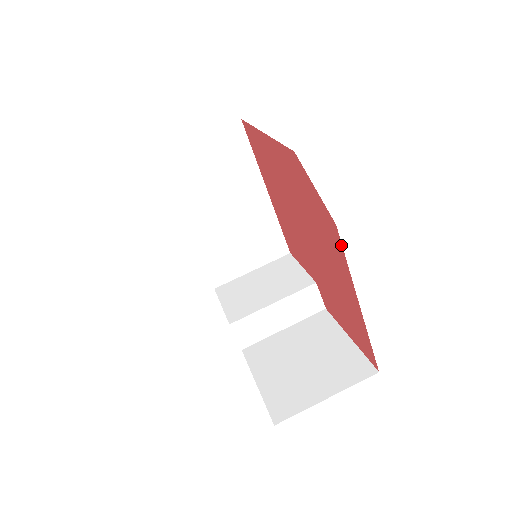
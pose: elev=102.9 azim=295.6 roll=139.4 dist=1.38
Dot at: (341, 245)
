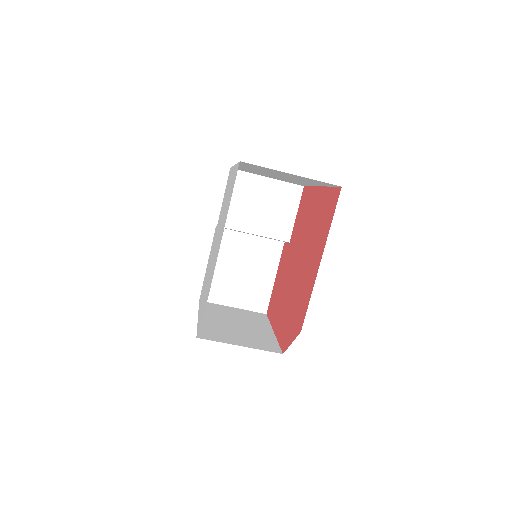
Dot at: (281, 347)
